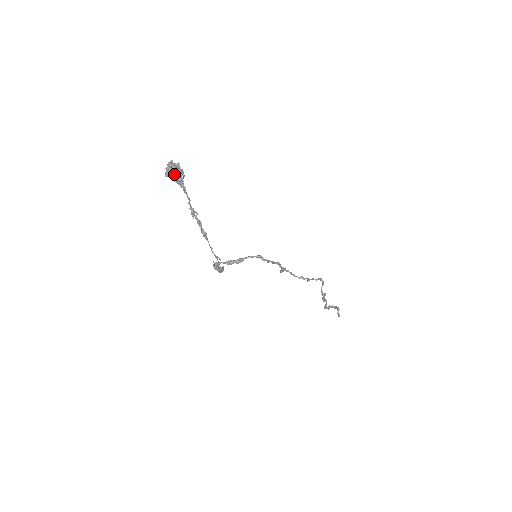
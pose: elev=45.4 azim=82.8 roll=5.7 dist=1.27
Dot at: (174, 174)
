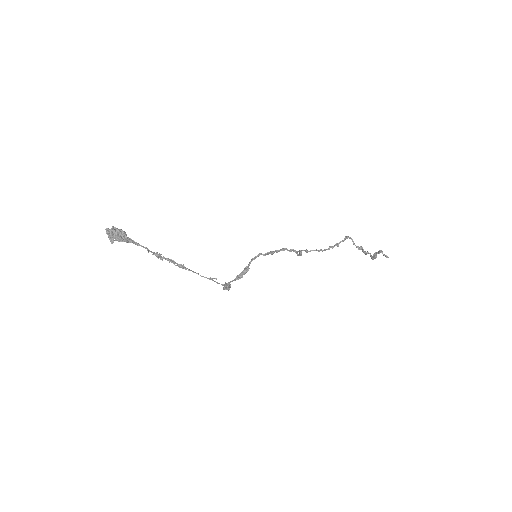
Dot at: (115, 237)
